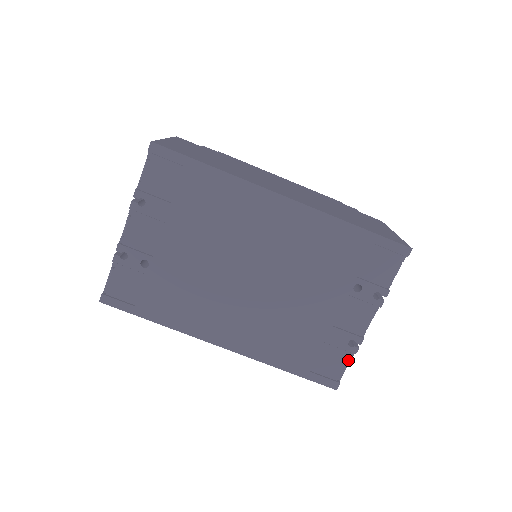
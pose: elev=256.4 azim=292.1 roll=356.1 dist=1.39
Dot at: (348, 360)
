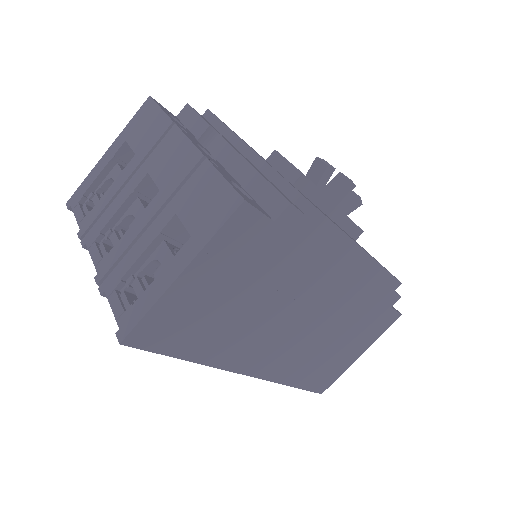
Dot at: occluded
